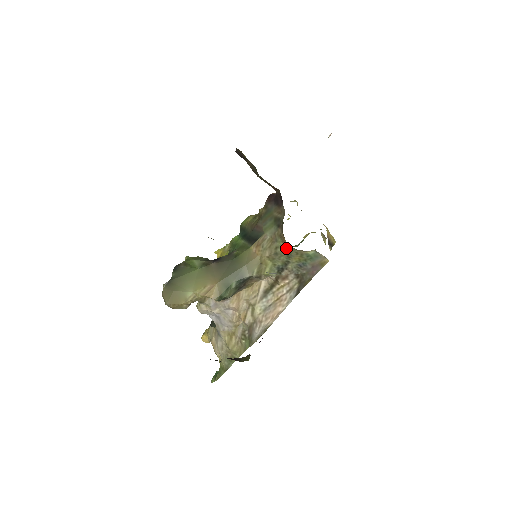
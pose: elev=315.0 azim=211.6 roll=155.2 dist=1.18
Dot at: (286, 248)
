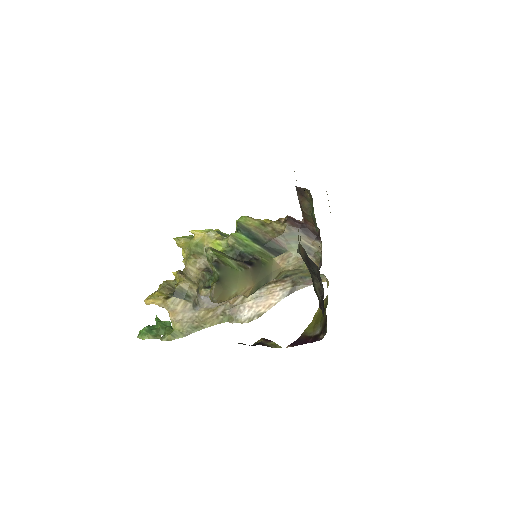
Dot at: occluded
